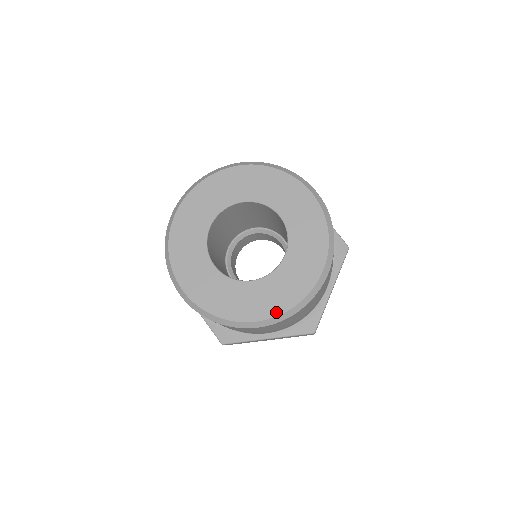
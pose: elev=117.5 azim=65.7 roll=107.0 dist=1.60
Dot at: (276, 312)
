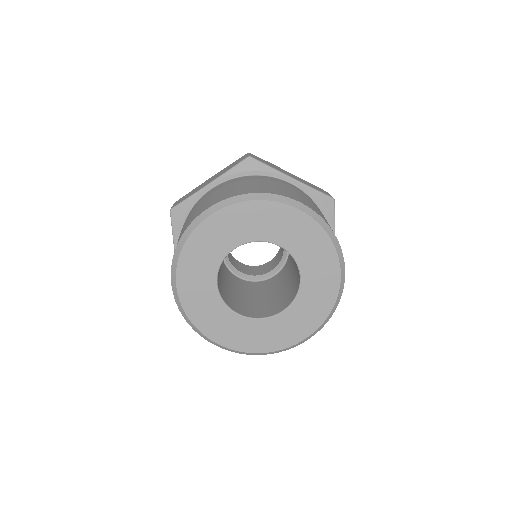
Dot at: (315, 327)
